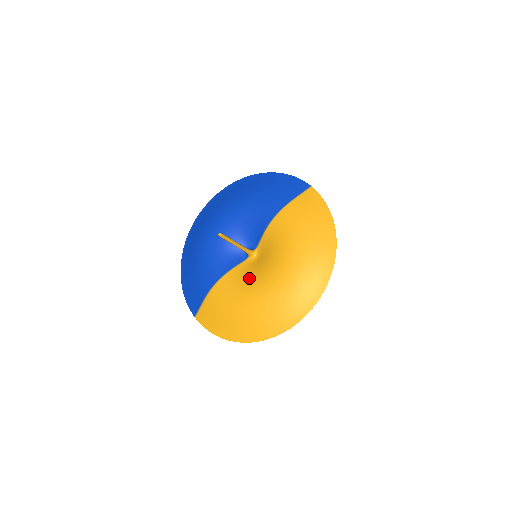
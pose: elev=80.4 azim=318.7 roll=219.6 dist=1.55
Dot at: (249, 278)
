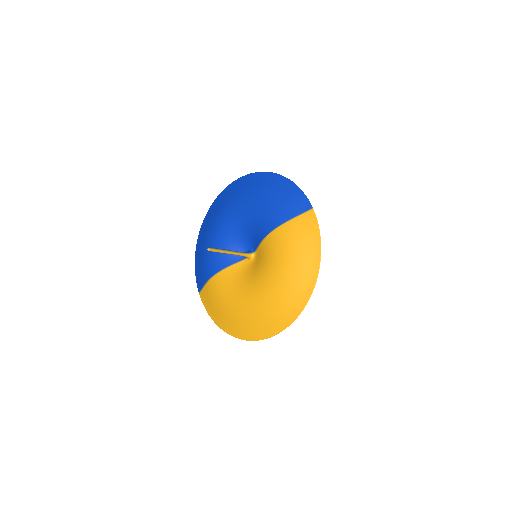
Dot at: (240, 282)
